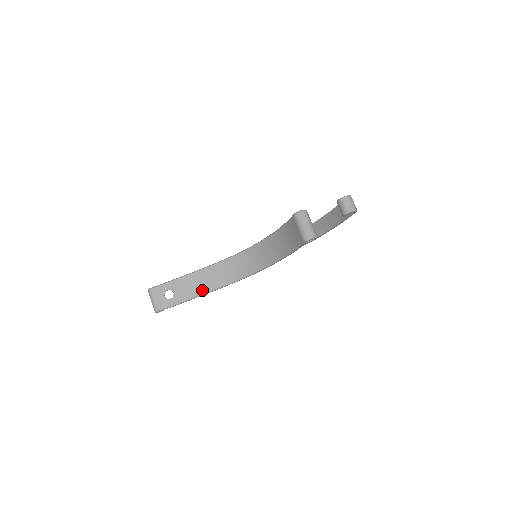
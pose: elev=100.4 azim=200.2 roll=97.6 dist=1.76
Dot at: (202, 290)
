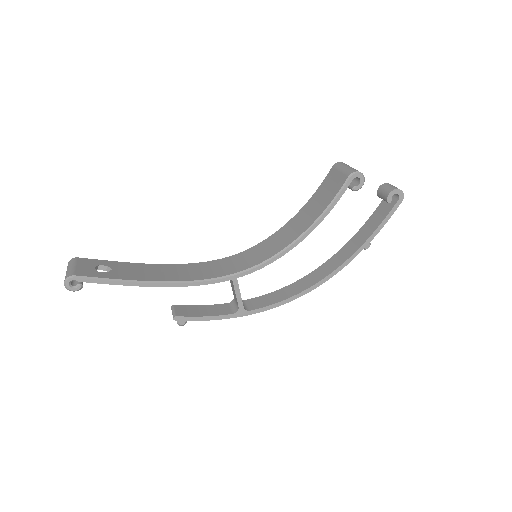
Dot at: (159, 278)
